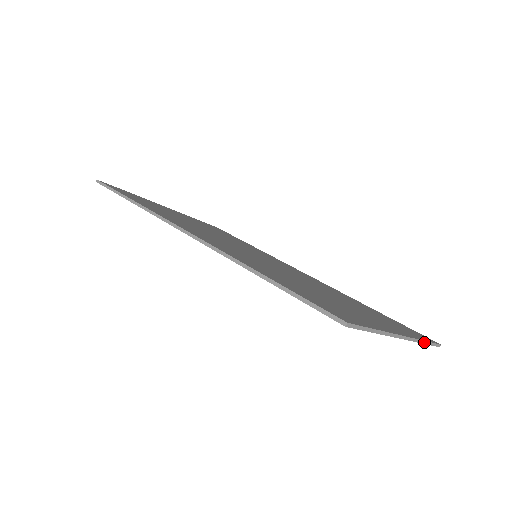
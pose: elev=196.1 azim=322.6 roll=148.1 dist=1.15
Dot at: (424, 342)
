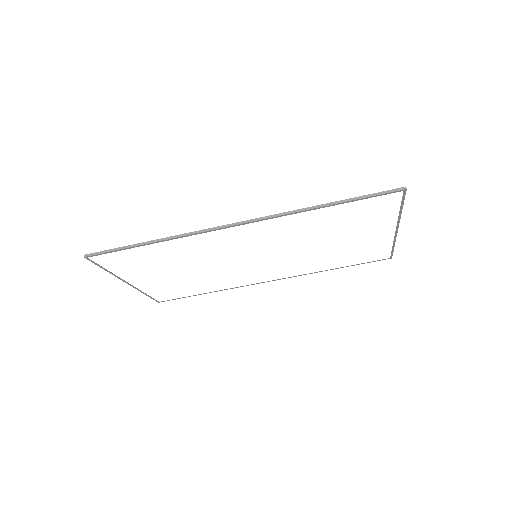
Dot at: (394, 245)
